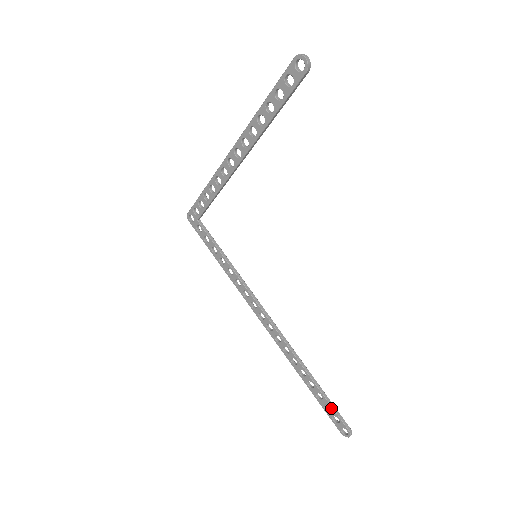
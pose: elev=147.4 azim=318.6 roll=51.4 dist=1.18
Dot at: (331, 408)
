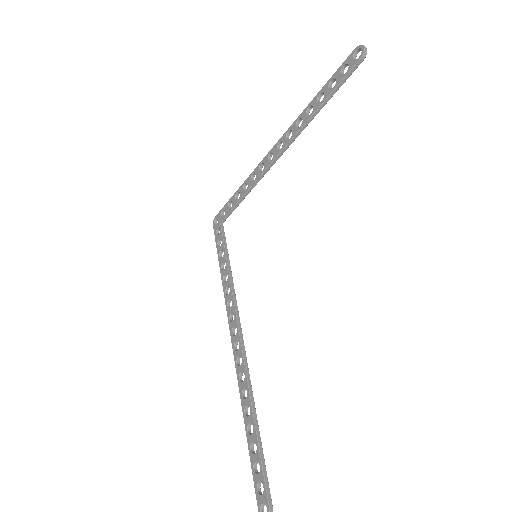
Dot at: (261, 467)
